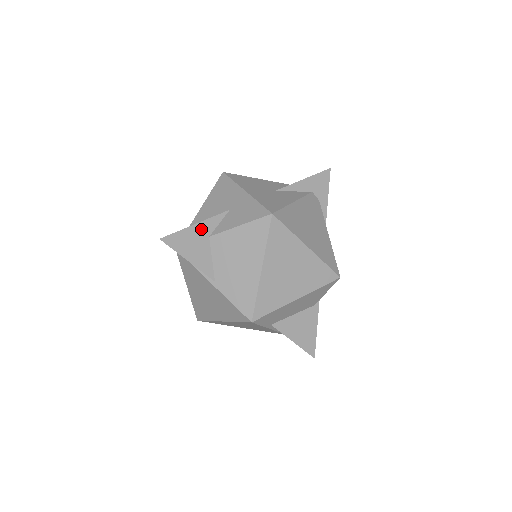
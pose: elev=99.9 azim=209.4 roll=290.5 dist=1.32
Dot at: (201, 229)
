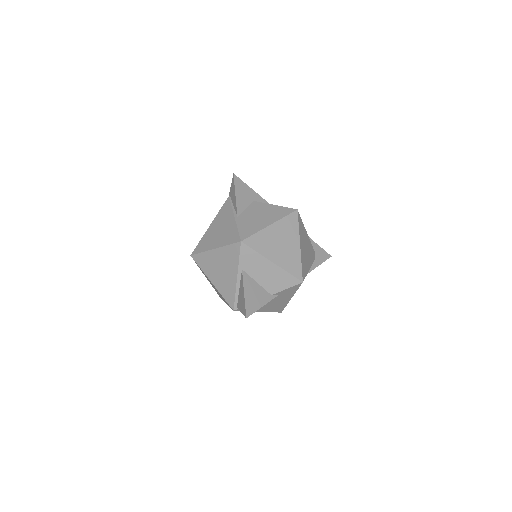
Dot at: (253, 194)
